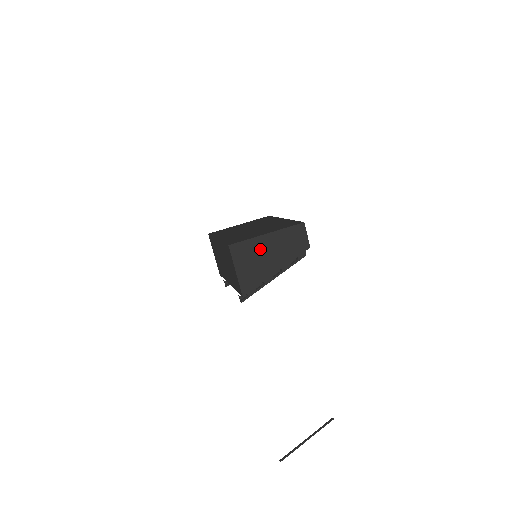
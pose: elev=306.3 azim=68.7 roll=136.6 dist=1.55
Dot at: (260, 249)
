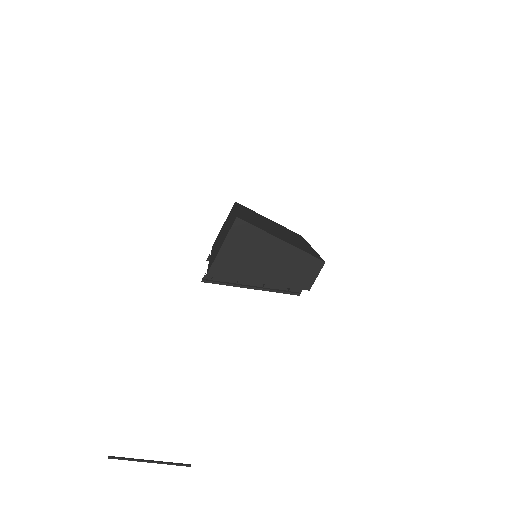
Dot at: (262, 248)
